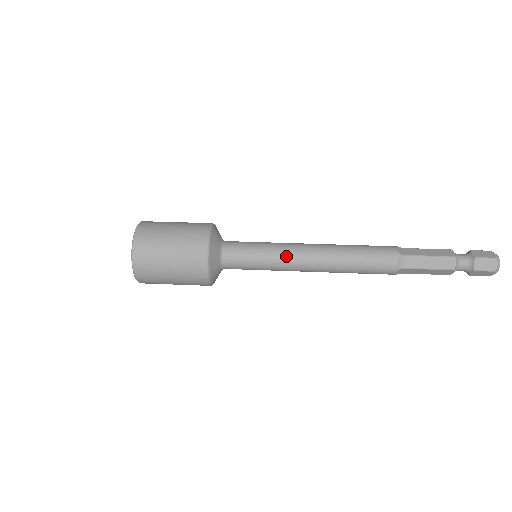
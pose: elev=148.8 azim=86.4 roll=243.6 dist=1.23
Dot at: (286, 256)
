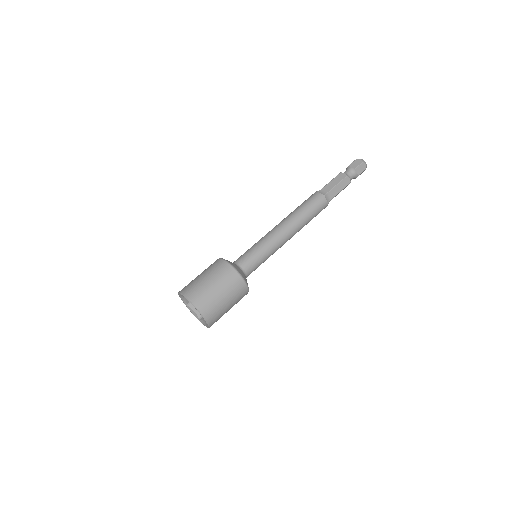
Dot at: occluded
